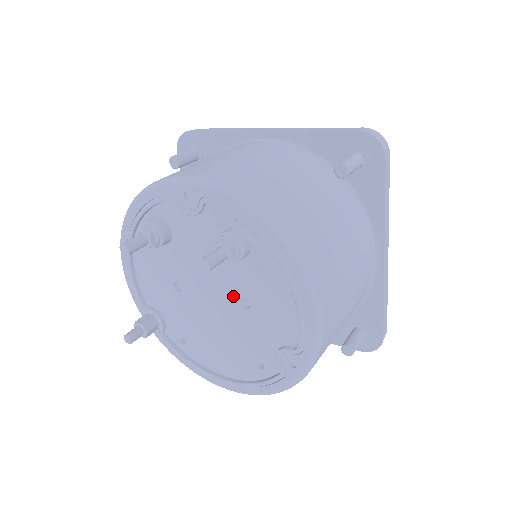
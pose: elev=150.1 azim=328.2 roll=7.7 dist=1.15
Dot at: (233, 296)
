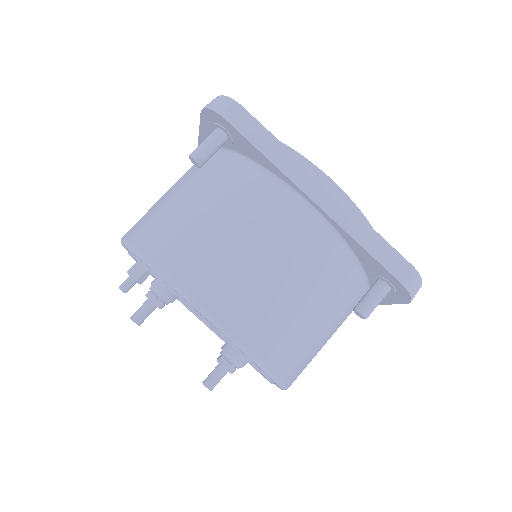
Dot at: occluded
